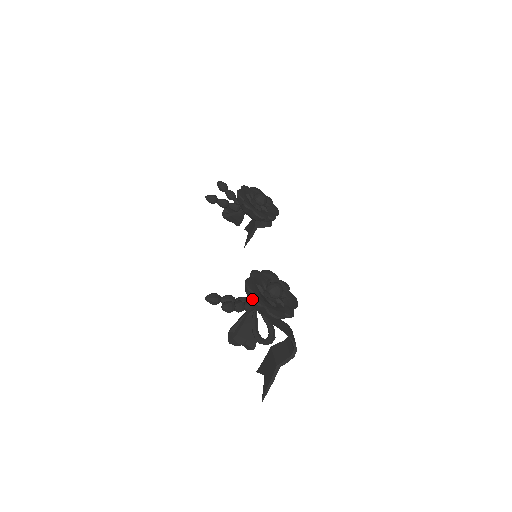
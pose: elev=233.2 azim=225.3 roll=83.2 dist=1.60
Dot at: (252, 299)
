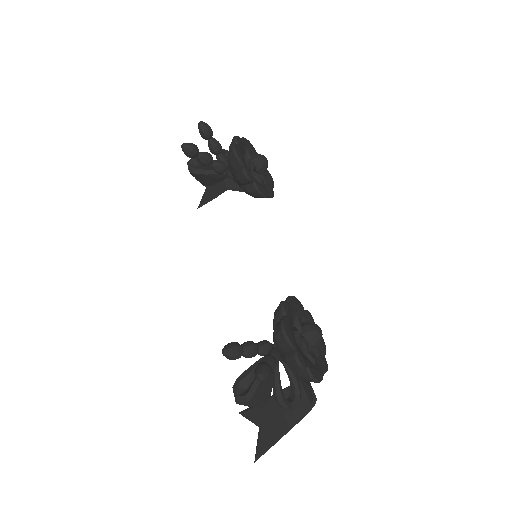
Dot at: (290, 355)
